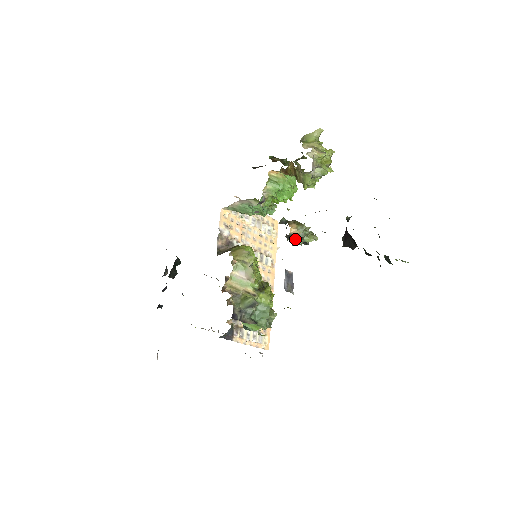
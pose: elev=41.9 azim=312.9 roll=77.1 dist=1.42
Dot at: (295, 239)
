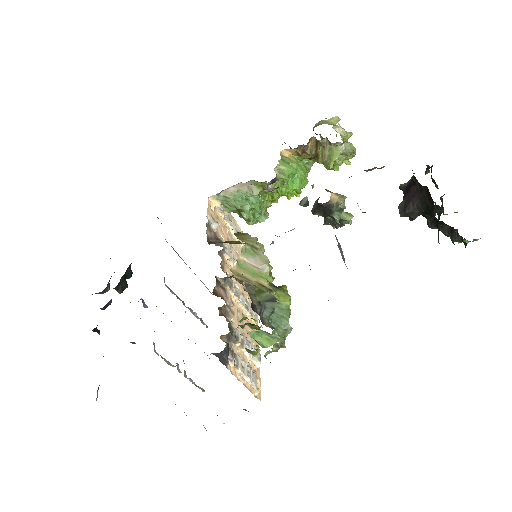
Dot at: (334, 210)
